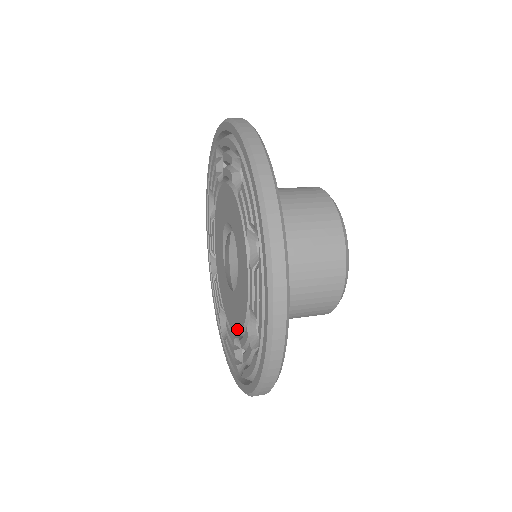
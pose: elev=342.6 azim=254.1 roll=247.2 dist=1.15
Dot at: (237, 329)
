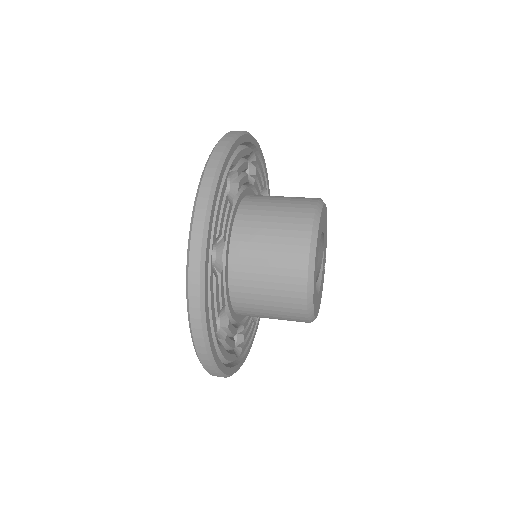
Dot at: occluded
